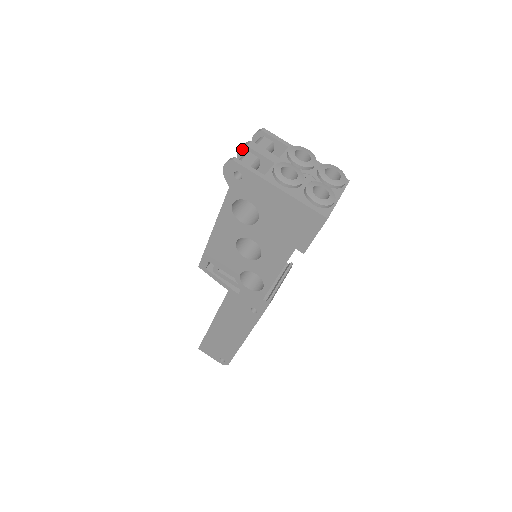
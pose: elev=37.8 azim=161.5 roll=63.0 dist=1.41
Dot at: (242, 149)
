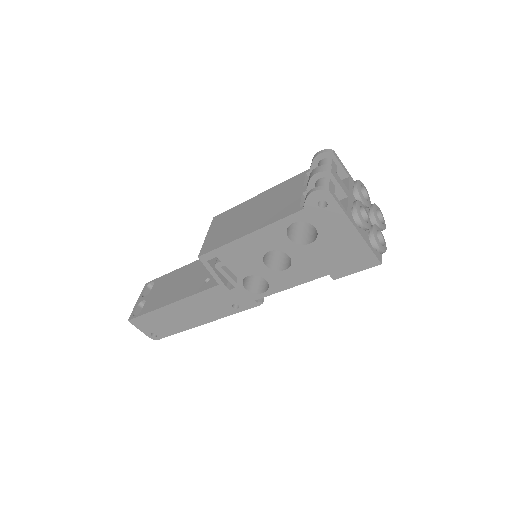
Dot at: (324, 173)
